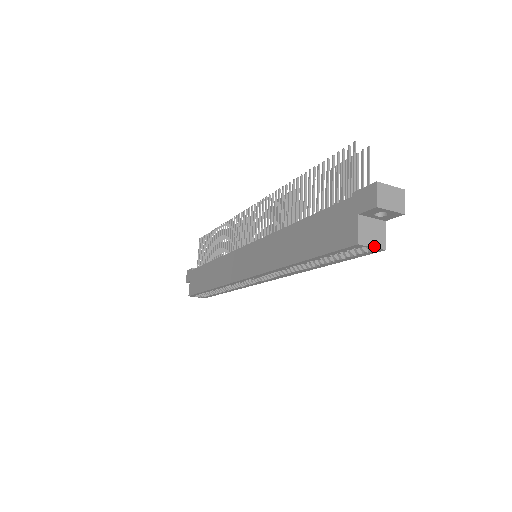
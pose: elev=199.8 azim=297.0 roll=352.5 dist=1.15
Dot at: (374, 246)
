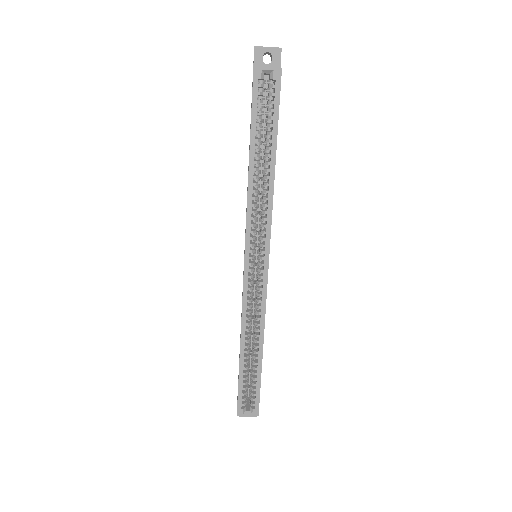
Dot at: (270, 68)
